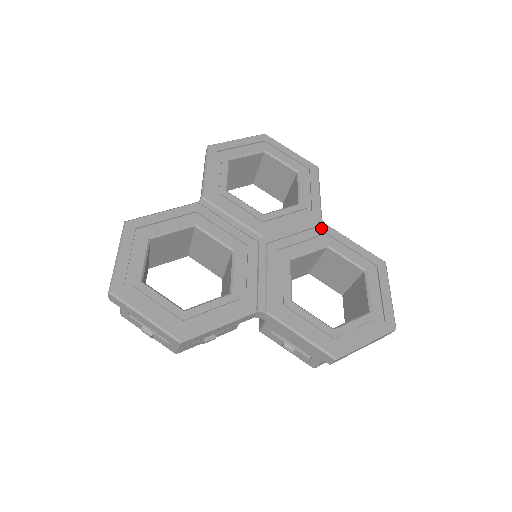
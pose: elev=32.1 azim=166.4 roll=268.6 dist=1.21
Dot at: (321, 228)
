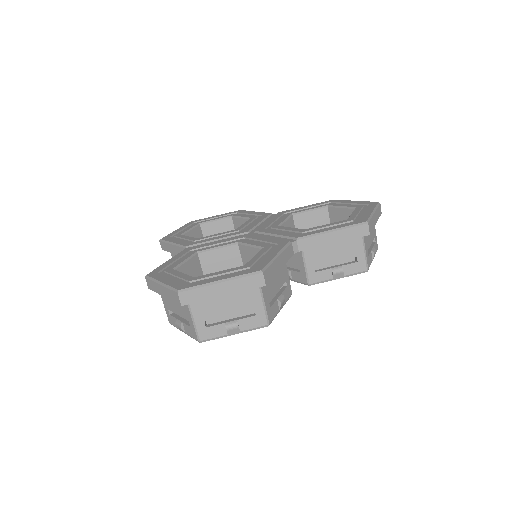
Dot at: (278, 214)
